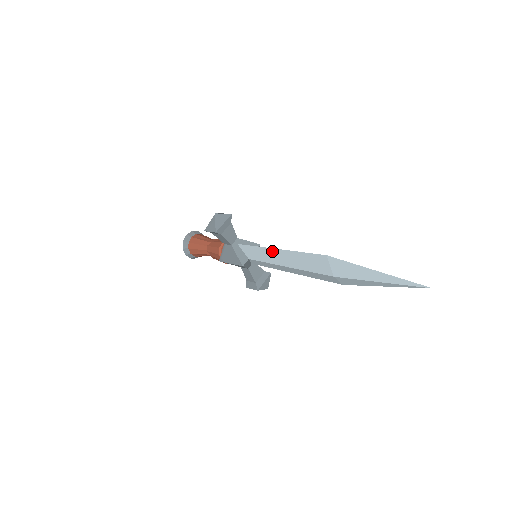
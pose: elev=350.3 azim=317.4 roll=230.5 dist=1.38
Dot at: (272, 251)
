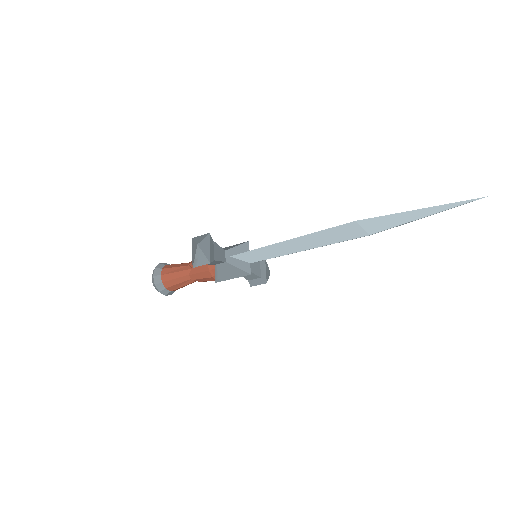
Dot at: (281, 245)
